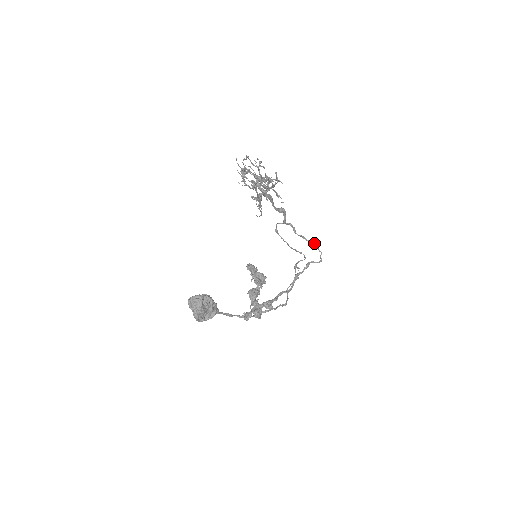
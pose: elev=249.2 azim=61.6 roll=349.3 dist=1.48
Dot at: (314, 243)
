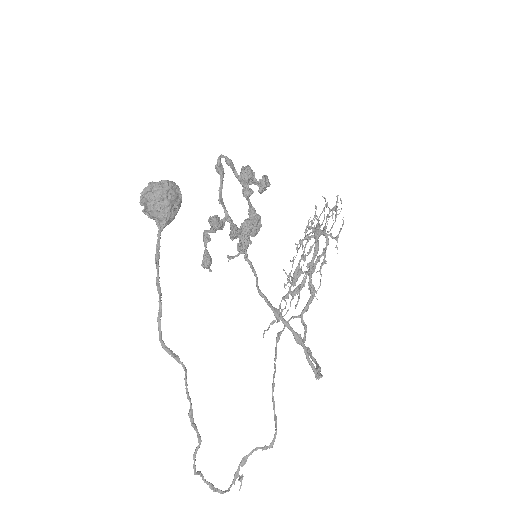
Dot at: occluded
